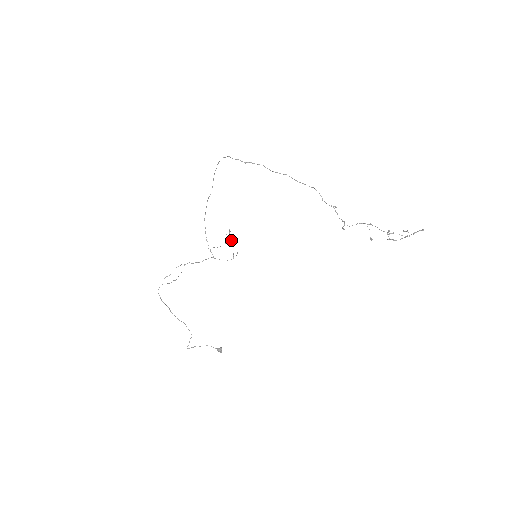
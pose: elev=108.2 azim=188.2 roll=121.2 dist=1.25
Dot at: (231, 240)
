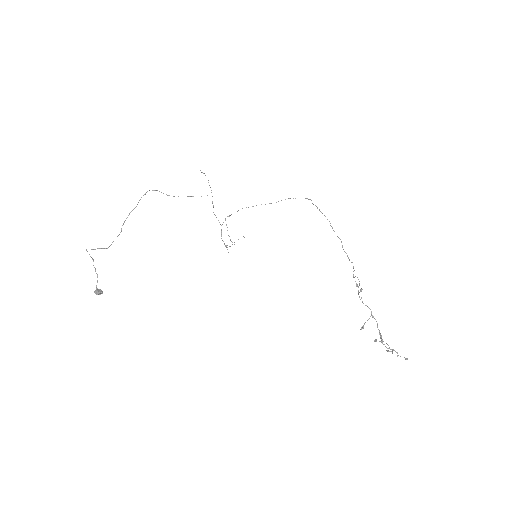
Dot at: occluded
